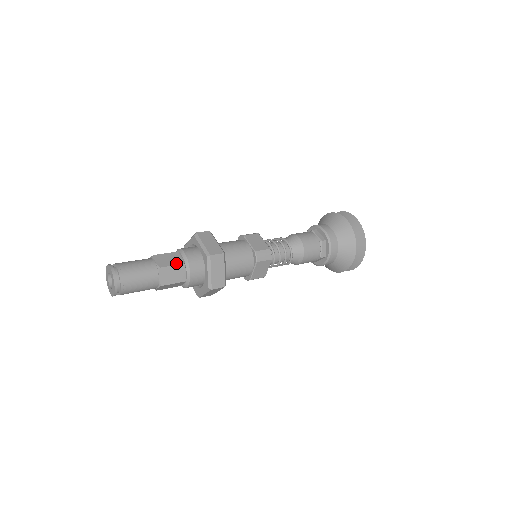
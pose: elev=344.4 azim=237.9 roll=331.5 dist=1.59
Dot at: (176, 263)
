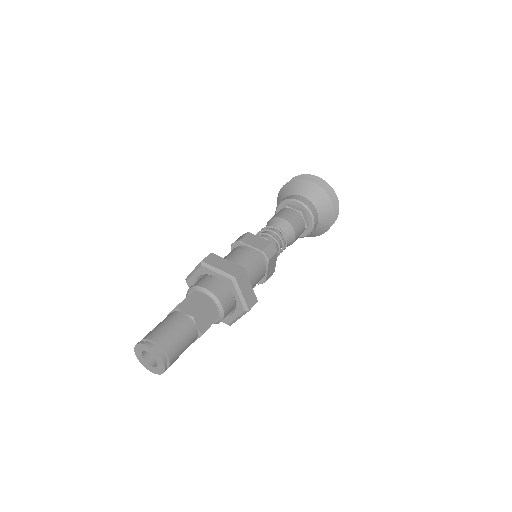
Dot at: (204, 303)
